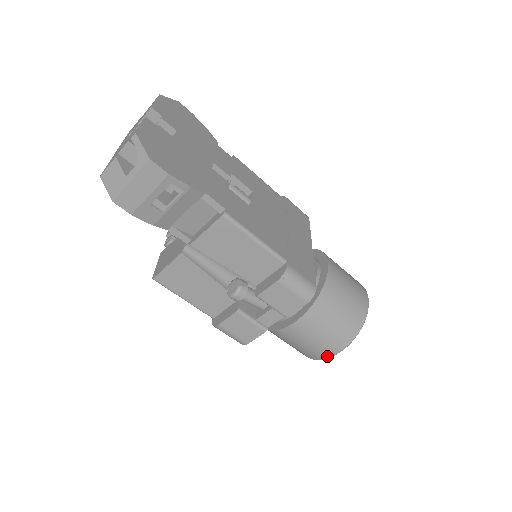
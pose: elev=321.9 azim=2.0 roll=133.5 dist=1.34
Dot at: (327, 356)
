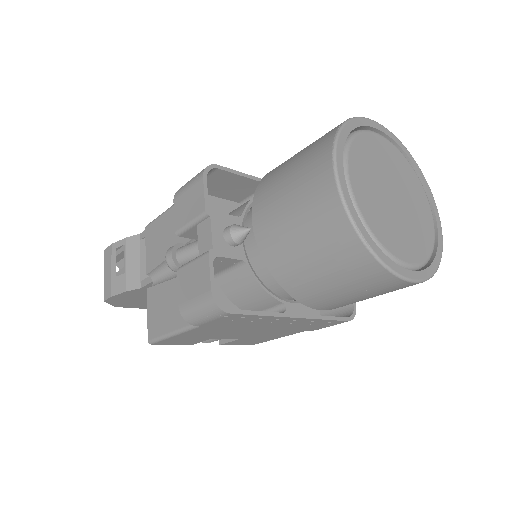
Dot at: (333, 196)
